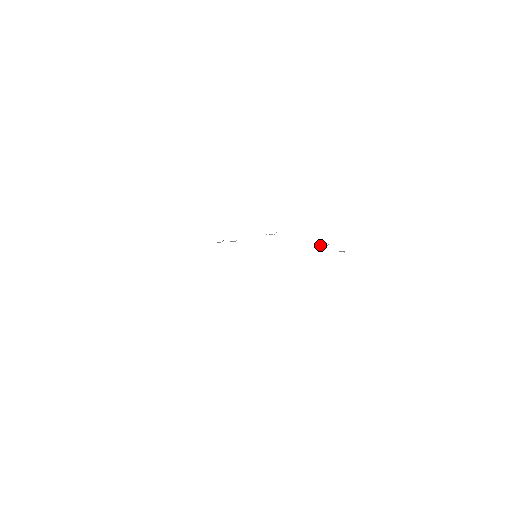
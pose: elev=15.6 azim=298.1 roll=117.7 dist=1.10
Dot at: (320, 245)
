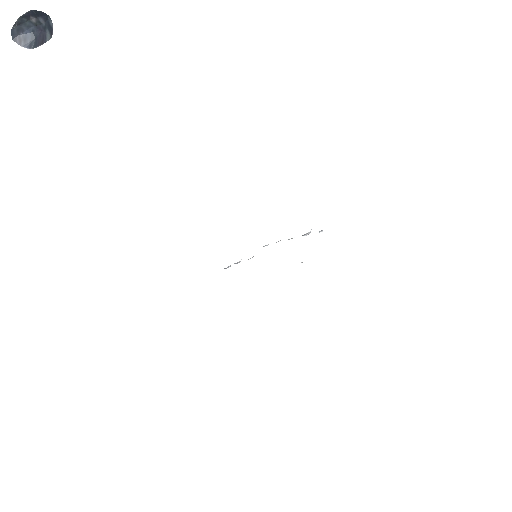
Dot at: (304, 235)
